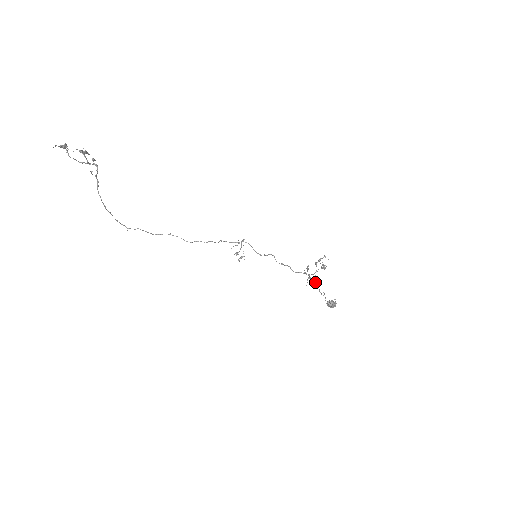
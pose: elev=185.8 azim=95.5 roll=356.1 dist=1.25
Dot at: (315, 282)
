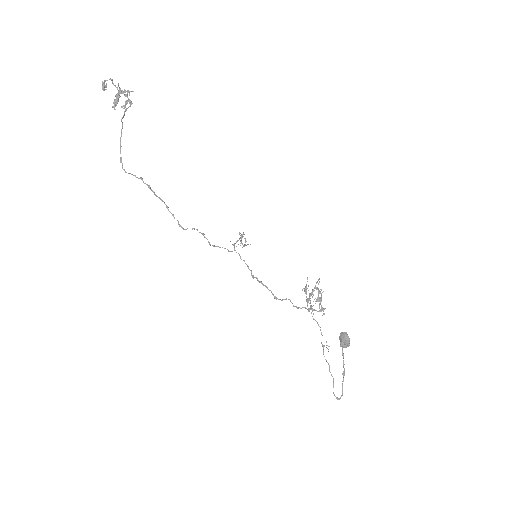
Dot at: (321, 295)
